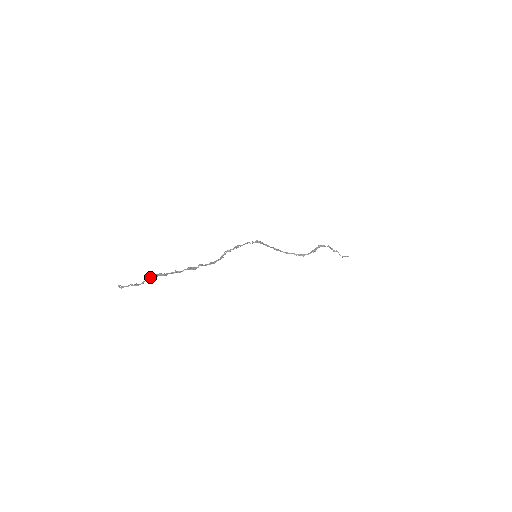
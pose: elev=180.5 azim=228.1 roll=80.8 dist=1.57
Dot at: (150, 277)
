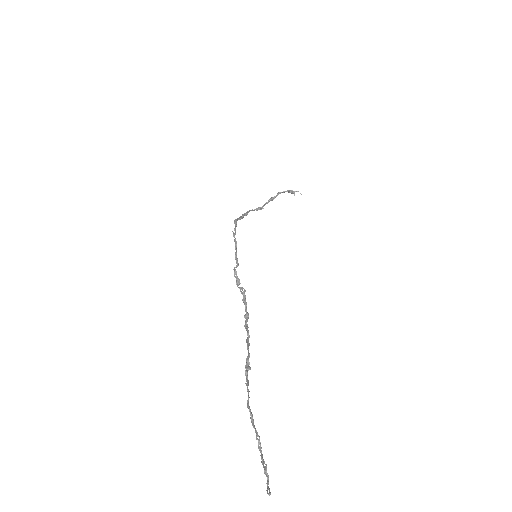
Dot at: (251, 421)
